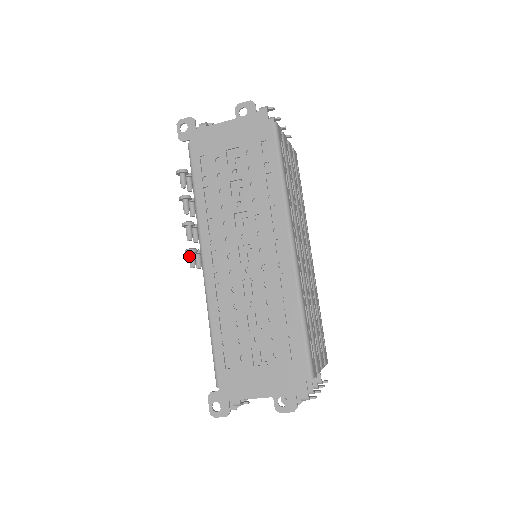
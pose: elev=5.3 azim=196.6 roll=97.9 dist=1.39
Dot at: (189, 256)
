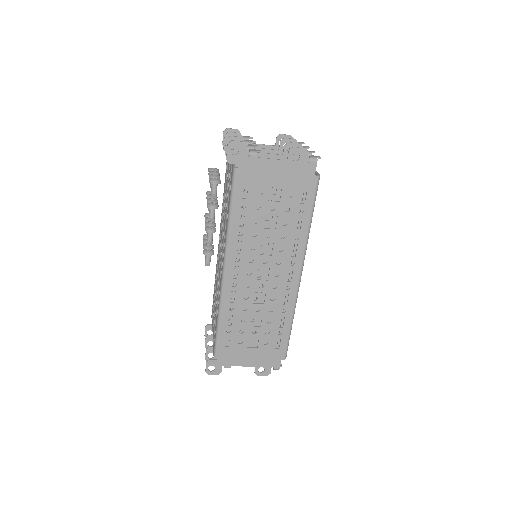
Dot at: (207, 257)
